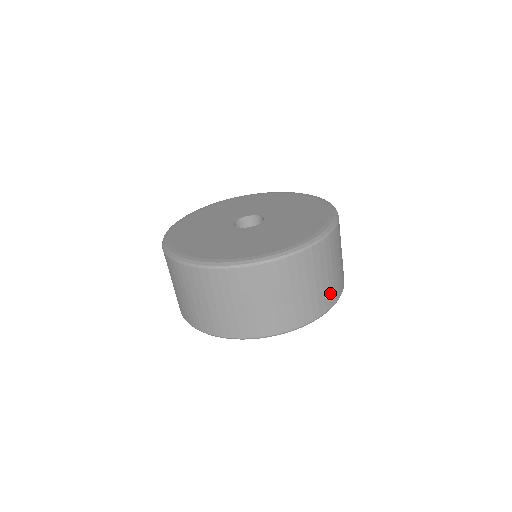
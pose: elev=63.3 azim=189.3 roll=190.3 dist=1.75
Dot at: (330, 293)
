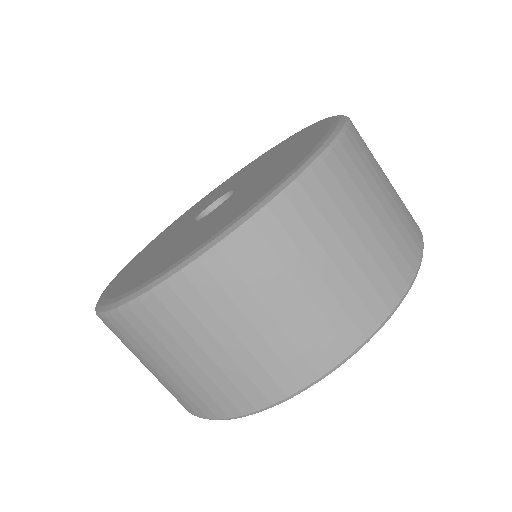
Dot at: (383, 272)
